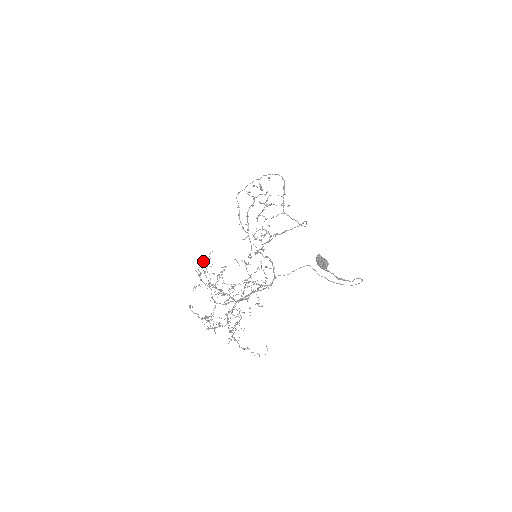
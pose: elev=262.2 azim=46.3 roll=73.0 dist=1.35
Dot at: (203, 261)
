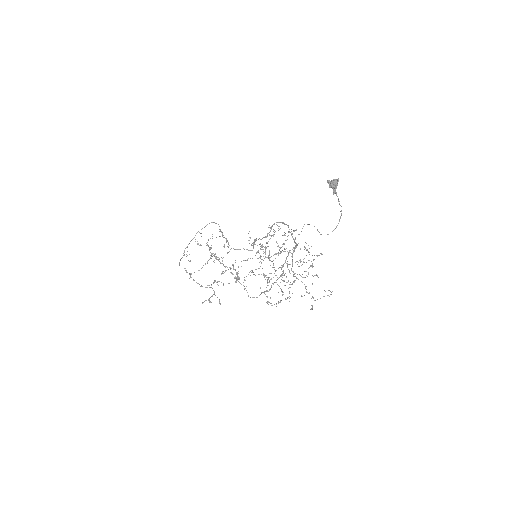
Dot at: (228, 269)
